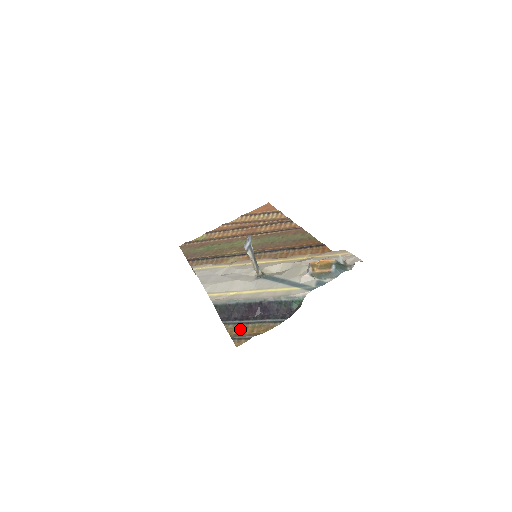
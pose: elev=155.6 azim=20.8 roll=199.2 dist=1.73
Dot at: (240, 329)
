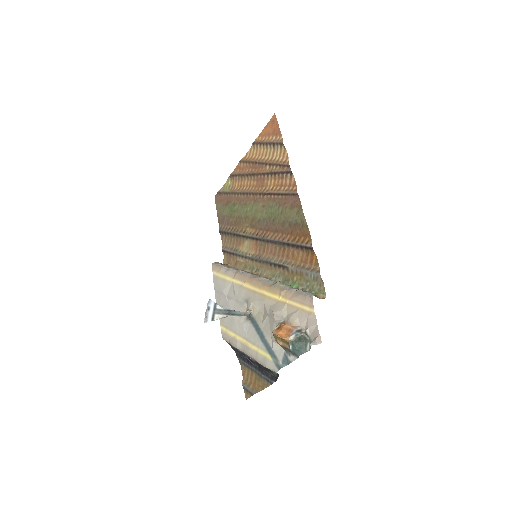
Dot at: (248, 374)
